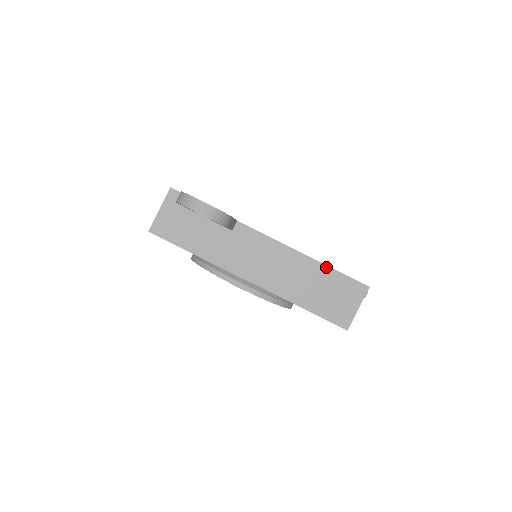
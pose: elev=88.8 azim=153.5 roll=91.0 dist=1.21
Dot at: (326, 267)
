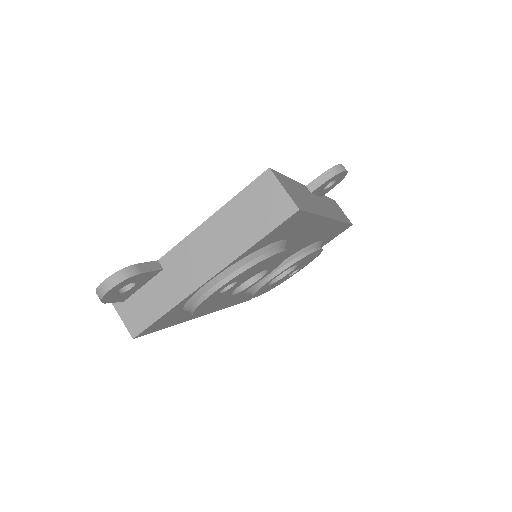
Dot at: (231, 201)
